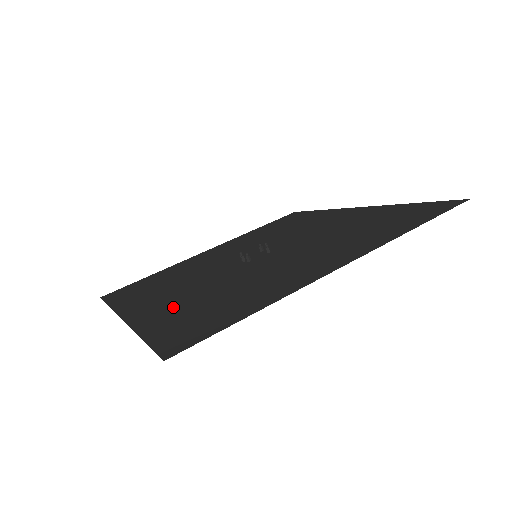
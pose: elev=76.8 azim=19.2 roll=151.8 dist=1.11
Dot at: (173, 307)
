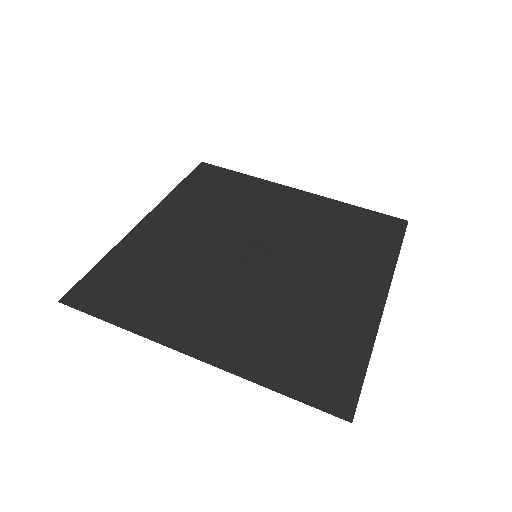
Dot at: (252, 341)
